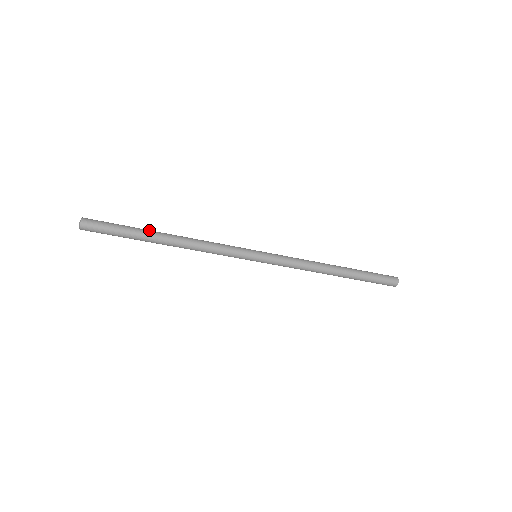
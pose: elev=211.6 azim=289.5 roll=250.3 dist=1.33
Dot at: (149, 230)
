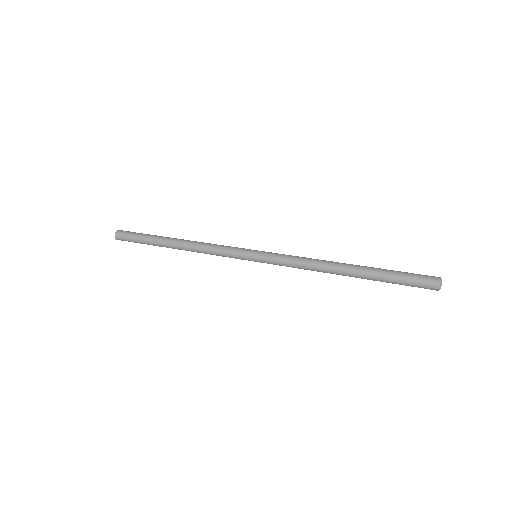
Dot at: (160, 240)
